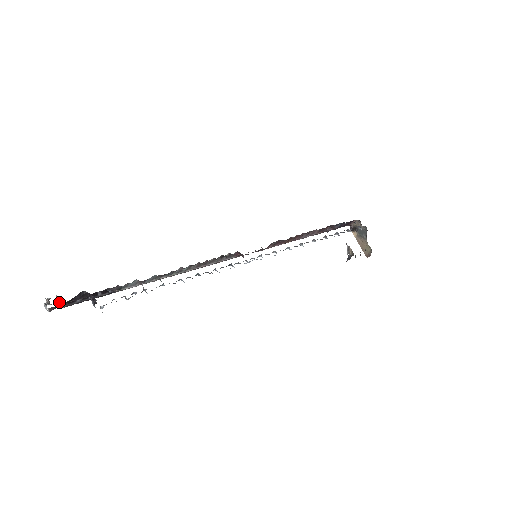
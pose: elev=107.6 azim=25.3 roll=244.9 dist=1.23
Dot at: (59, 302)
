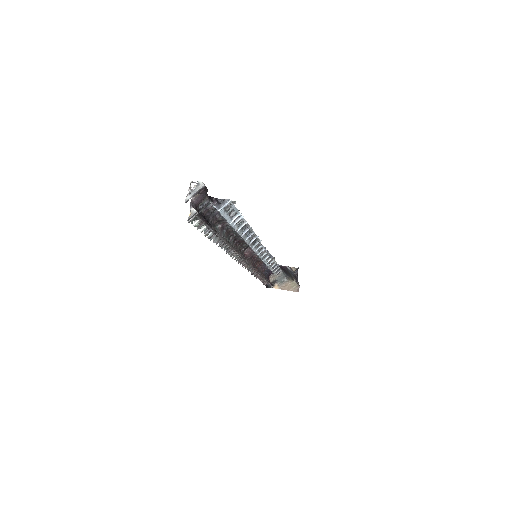
Dot at: (192, 206)
